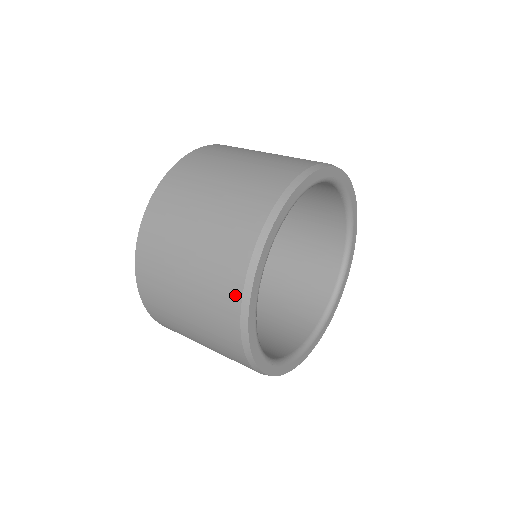
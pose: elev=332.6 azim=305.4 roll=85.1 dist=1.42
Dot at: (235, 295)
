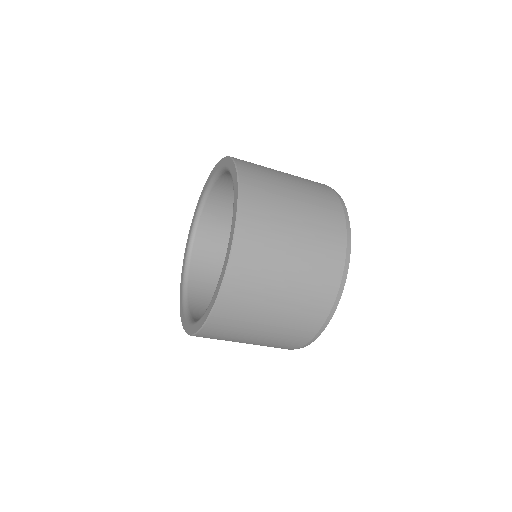
Dot at: (330, 298)
